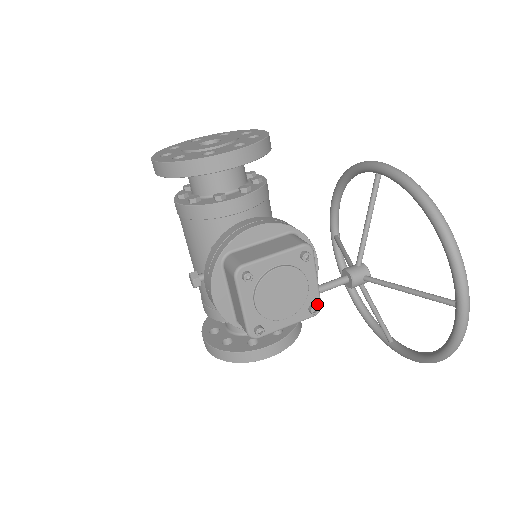
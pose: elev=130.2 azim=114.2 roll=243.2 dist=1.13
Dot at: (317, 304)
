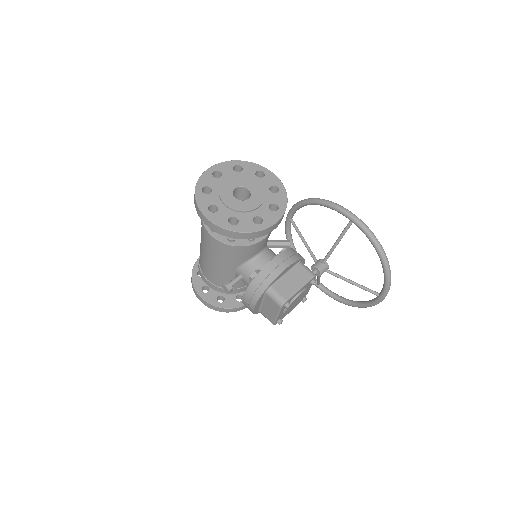
Dot at: occluded
